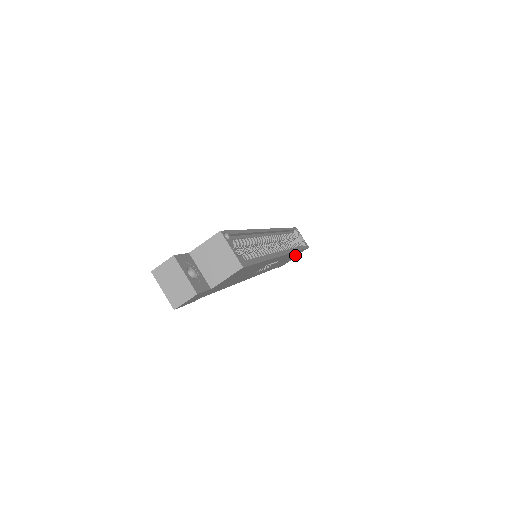
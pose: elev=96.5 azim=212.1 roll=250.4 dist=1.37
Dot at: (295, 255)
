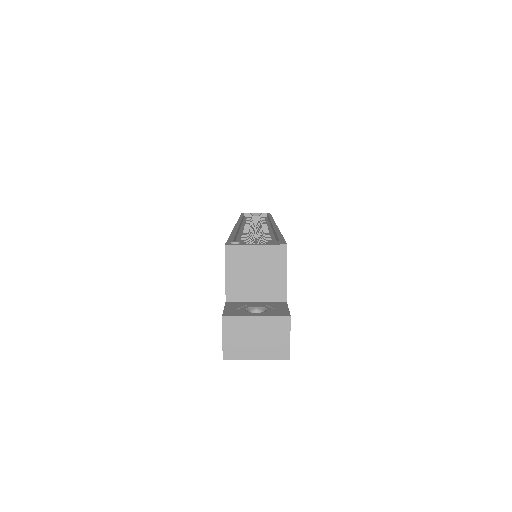
Dot at: occluded
